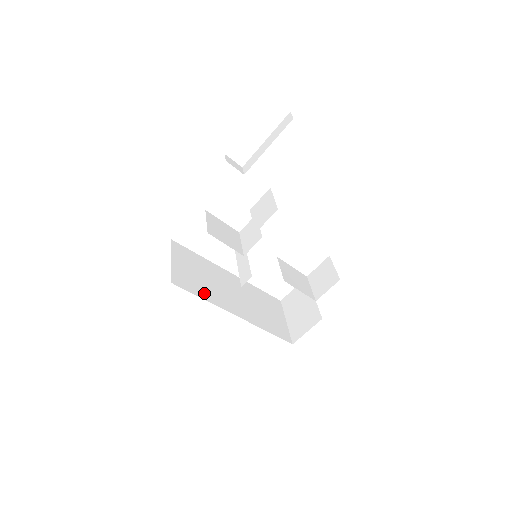
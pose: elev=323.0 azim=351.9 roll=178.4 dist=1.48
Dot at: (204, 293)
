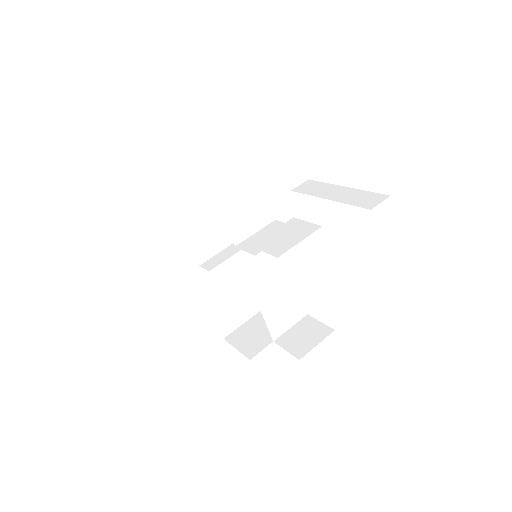
Dot at: (182, 230)
